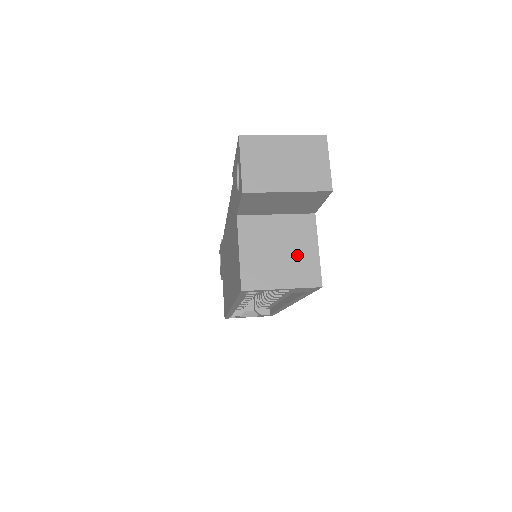
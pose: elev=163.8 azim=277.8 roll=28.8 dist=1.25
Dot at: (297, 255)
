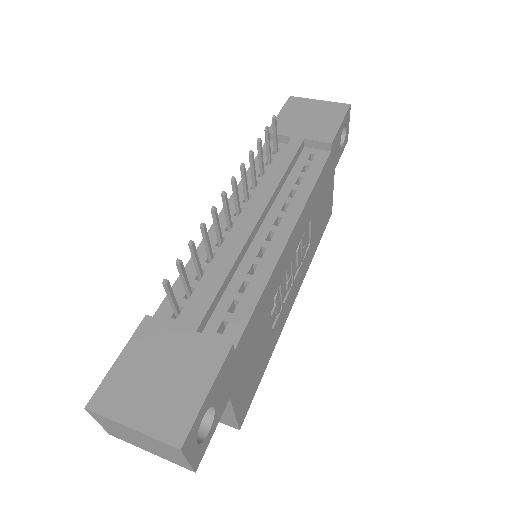
Dot at: occluded
